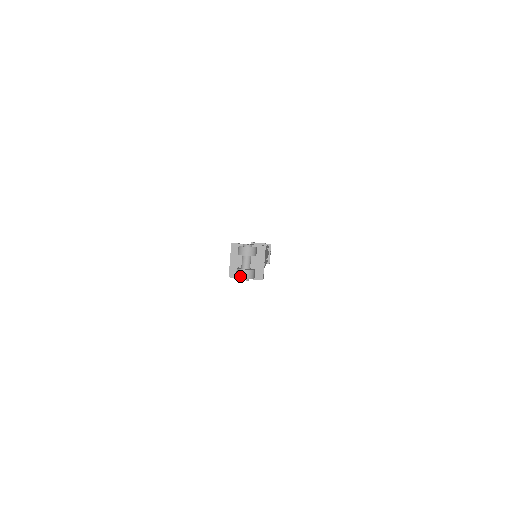
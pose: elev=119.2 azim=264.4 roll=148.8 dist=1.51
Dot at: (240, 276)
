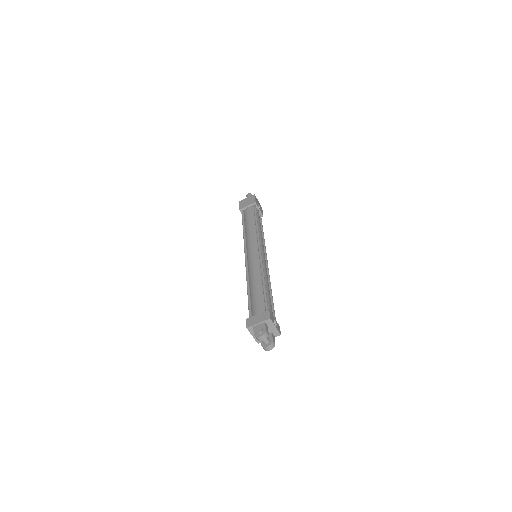
Dot at: (266, 350)
